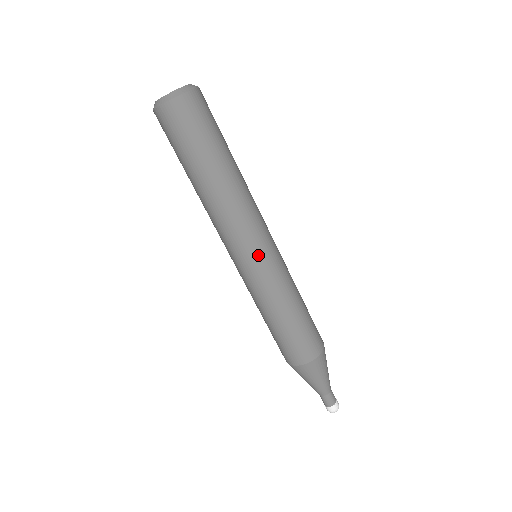
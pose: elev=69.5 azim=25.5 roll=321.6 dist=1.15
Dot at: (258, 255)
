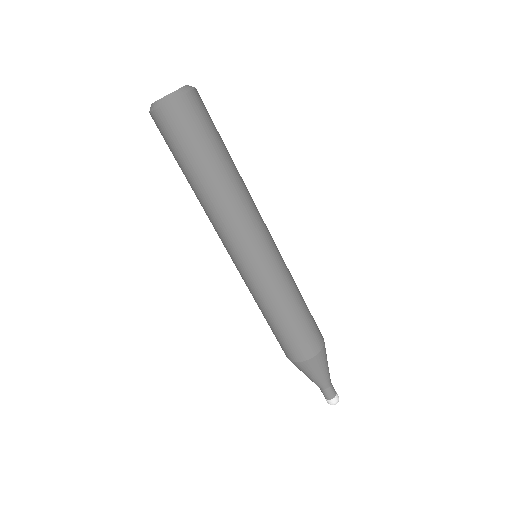
Dot at: (268, 250)
